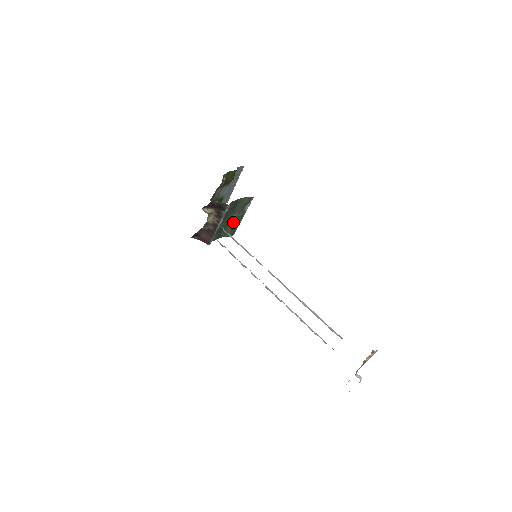
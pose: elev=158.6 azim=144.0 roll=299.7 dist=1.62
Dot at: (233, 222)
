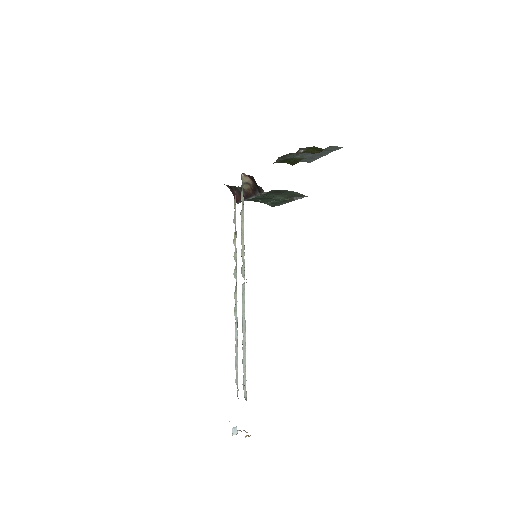
Dot at: (276, 200)
